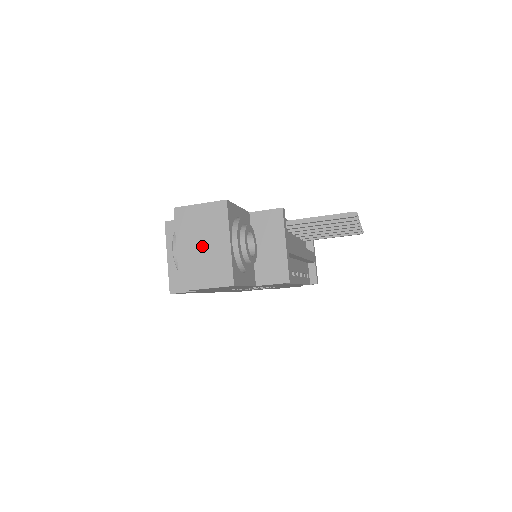
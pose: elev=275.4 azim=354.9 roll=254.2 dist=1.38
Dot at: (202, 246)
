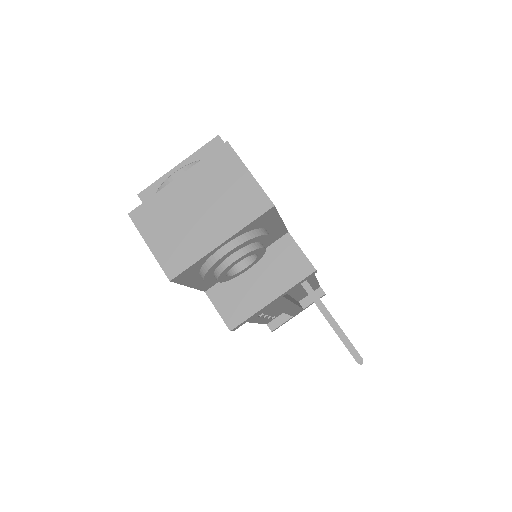
Dot at: (198, 209)
